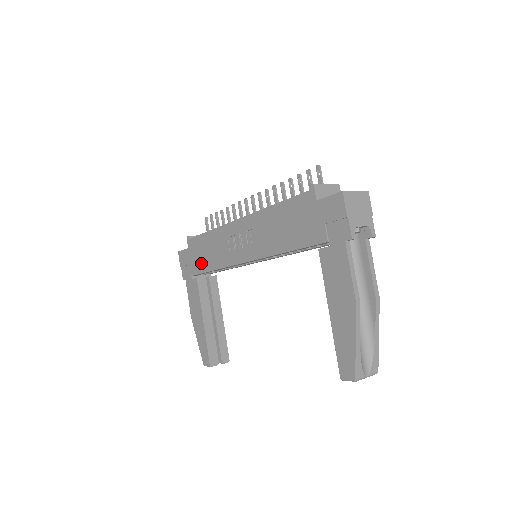
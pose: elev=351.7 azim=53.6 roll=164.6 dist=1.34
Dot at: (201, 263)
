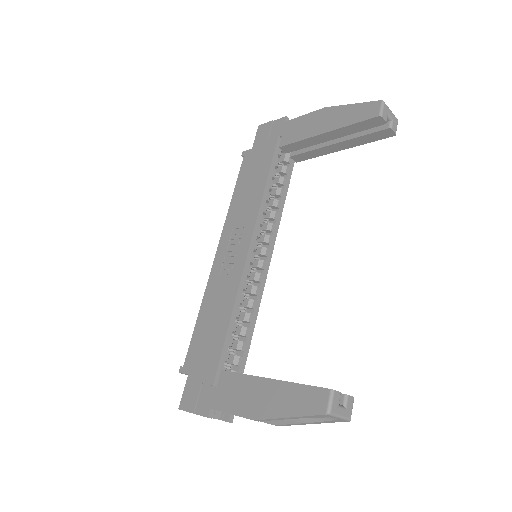
Dot at: (213, 345)
